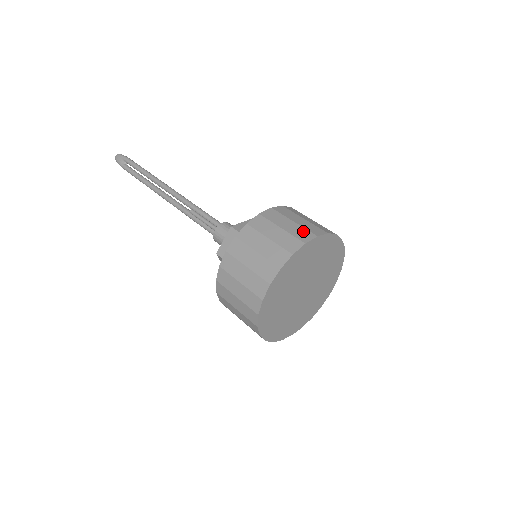
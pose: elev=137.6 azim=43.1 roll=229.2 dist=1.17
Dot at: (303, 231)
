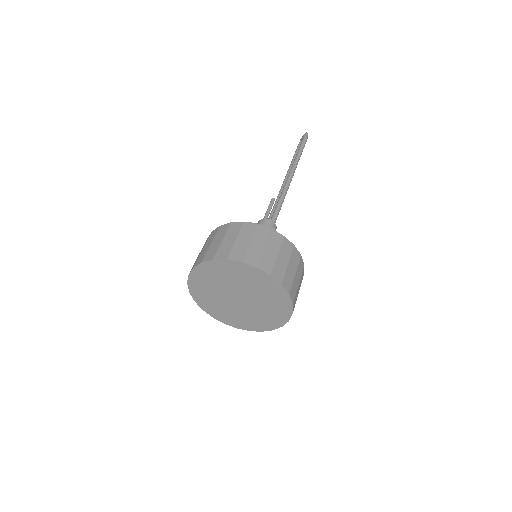
Dot at: (242, 252)
